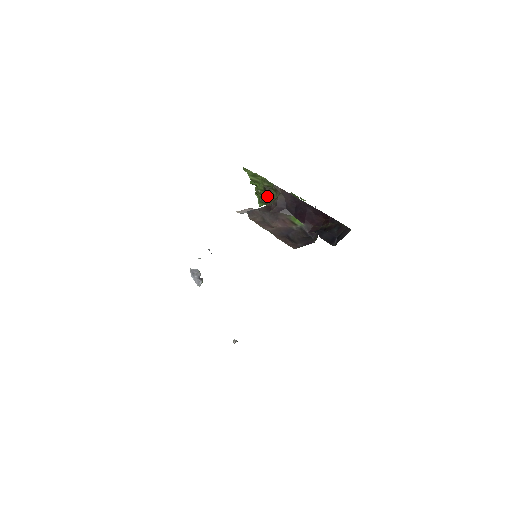
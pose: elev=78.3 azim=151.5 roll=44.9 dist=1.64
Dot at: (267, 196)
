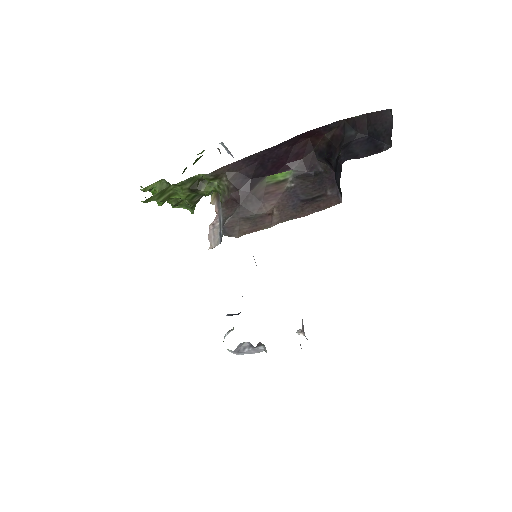
Dot at: (205, 194)
